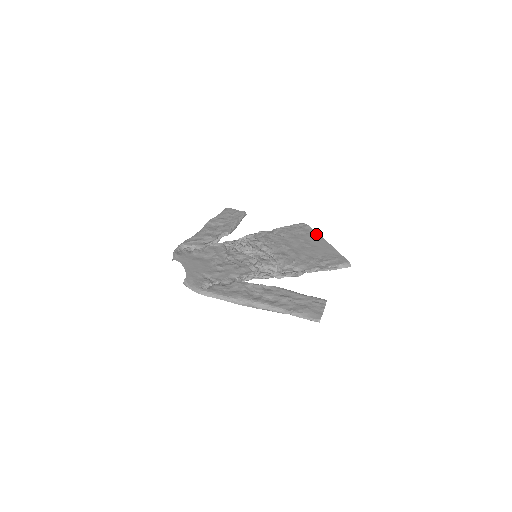
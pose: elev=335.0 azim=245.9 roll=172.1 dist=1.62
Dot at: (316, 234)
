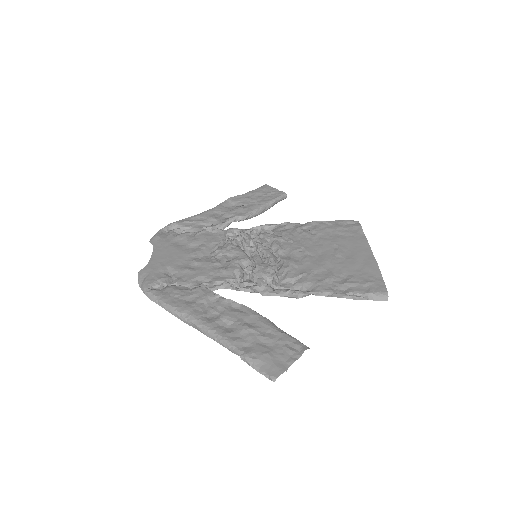
Dot at: (363, 239)
